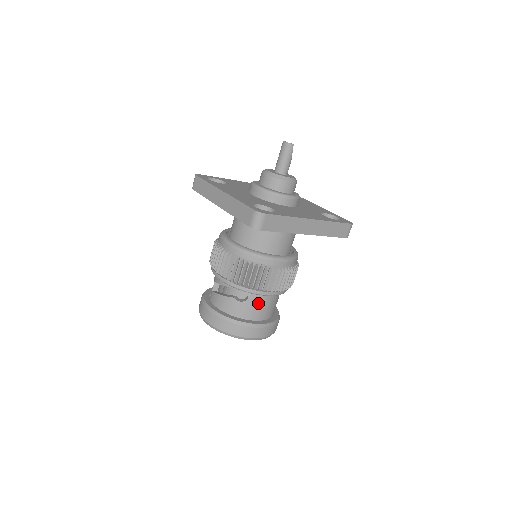
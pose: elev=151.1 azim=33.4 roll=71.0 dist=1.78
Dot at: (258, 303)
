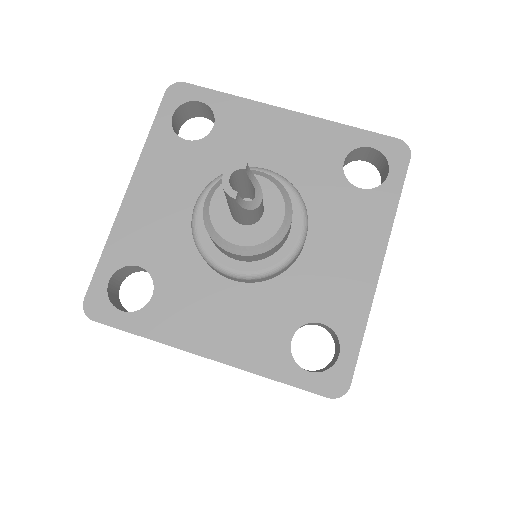
Dot at: occluded
